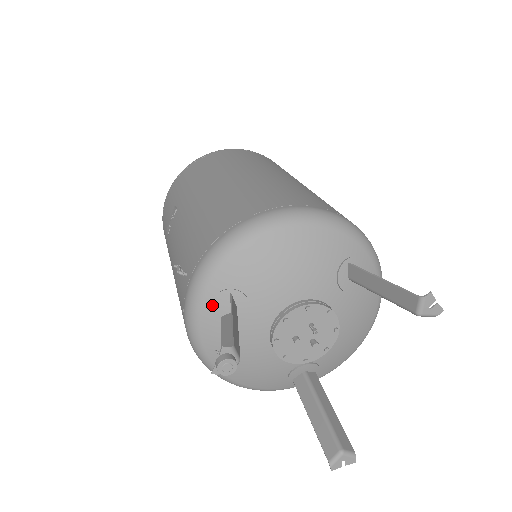
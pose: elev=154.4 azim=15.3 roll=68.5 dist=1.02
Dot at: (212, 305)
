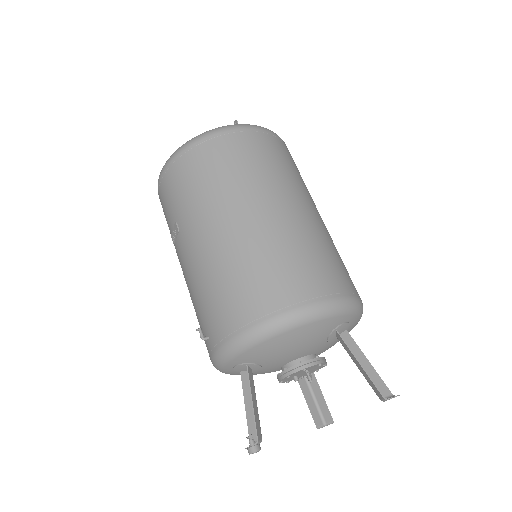
Dot at: (233, 369)
